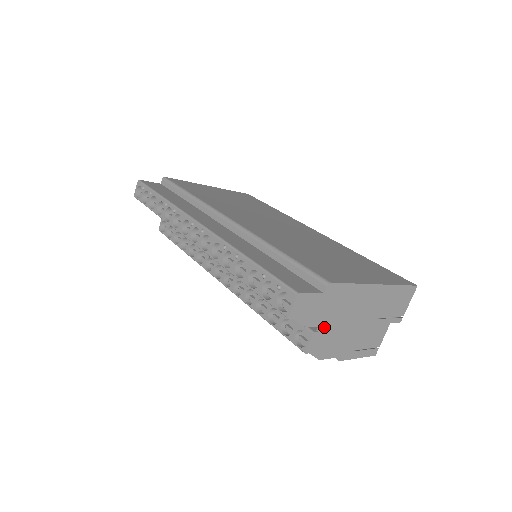
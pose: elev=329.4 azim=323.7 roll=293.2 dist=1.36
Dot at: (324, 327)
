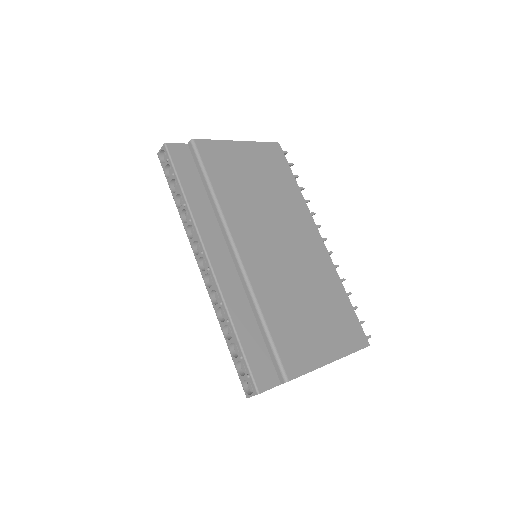
Dot at: occluded
